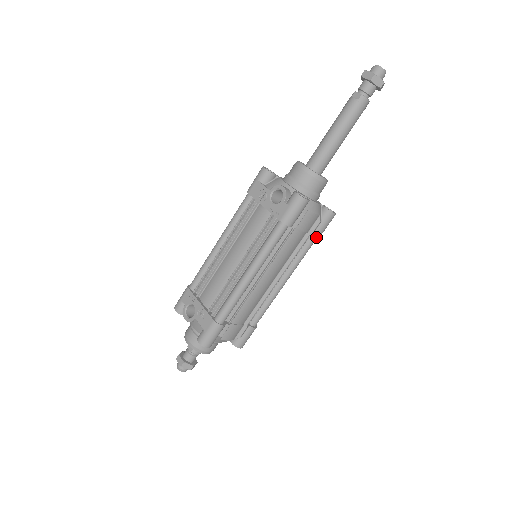
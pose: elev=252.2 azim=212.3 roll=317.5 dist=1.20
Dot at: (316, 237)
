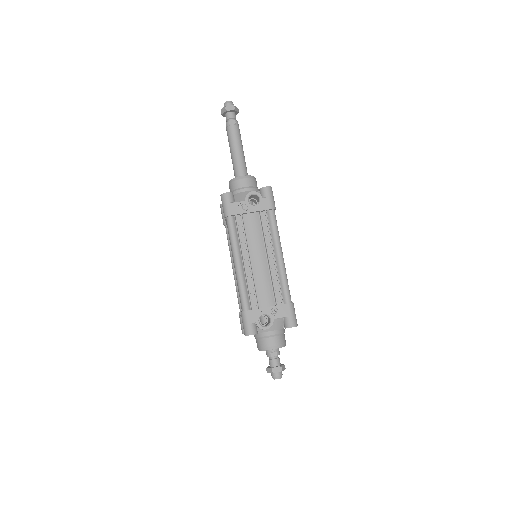
Dot at: occluded
